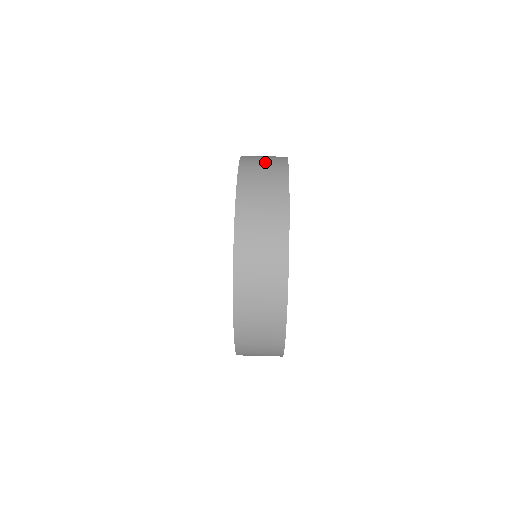
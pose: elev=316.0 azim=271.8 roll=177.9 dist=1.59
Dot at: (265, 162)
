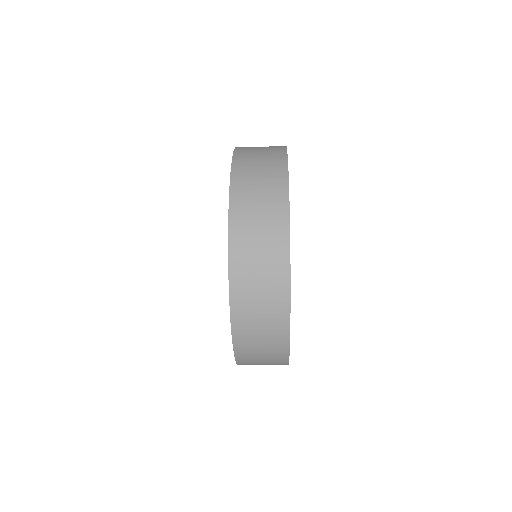
Dot at: occluded
